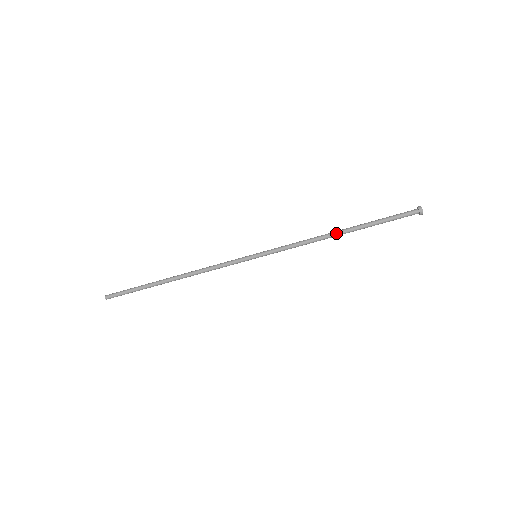
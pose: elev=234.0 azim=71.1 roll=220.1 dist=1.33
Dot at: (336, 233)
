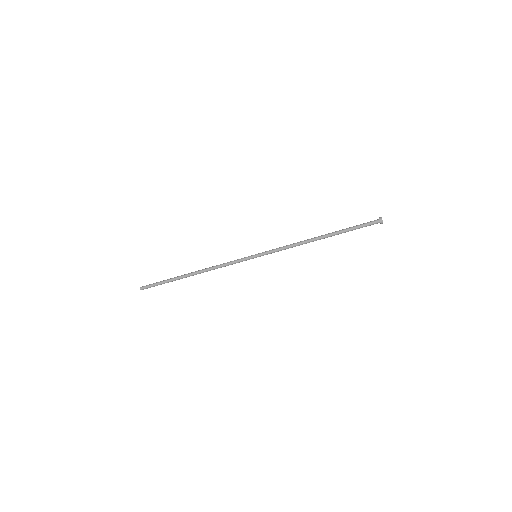
Dot at: occluded
